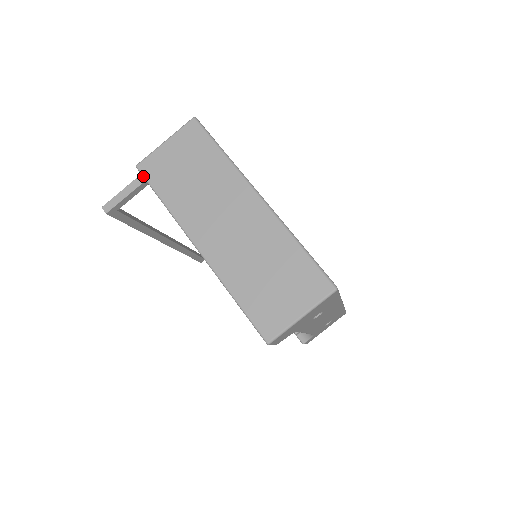
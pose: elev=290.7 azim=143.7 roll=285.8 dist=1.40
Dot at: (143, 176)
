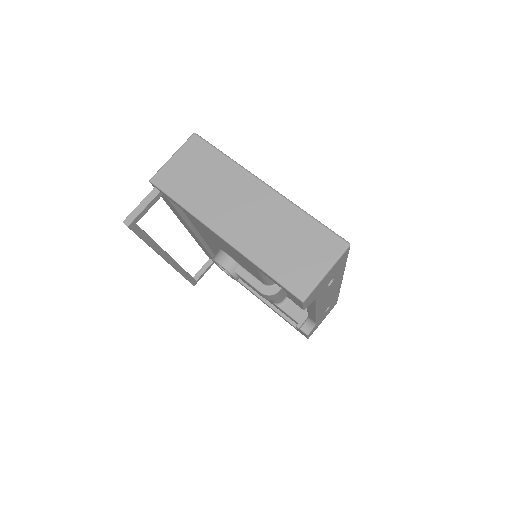
Dot at: (158, 188)
